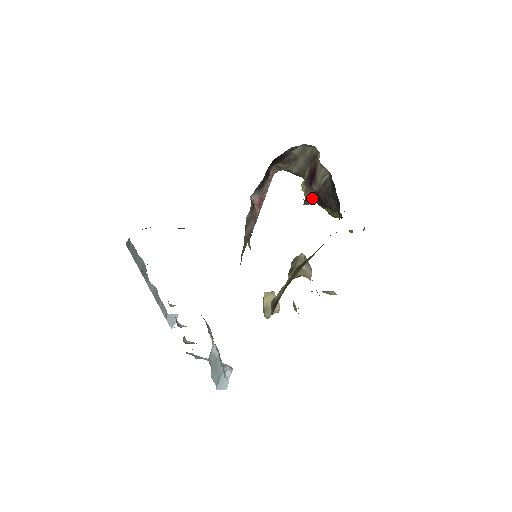
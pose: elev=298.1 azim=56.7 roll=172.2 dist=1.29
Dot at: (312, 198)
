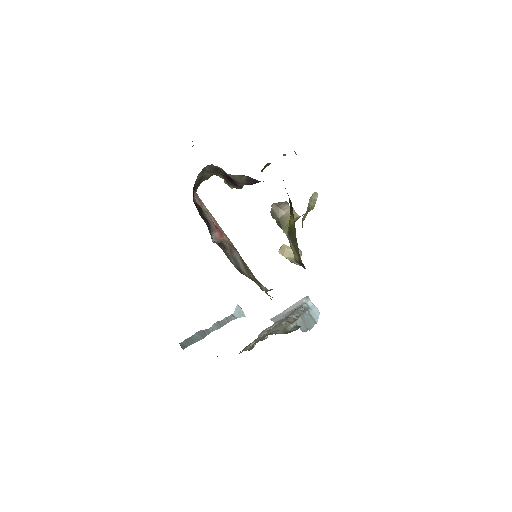
Dot at: occluded
